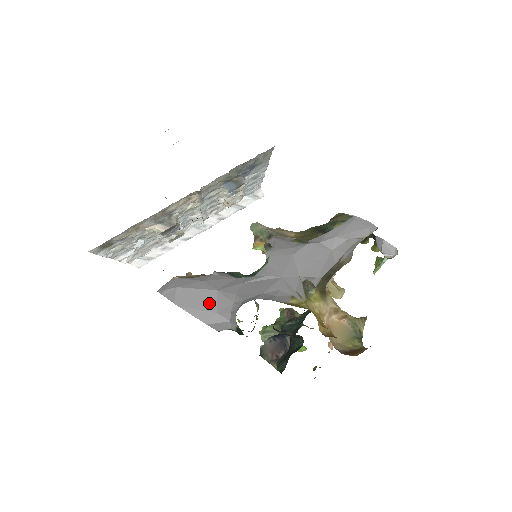
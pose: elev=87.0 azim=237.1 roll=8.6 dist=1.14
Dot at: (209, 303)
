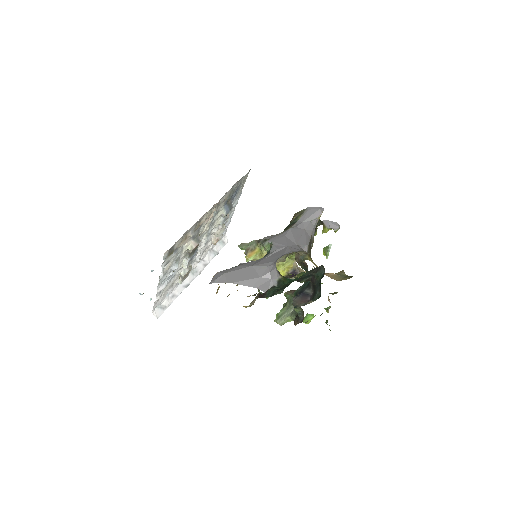
Dot at: (251, 274)
